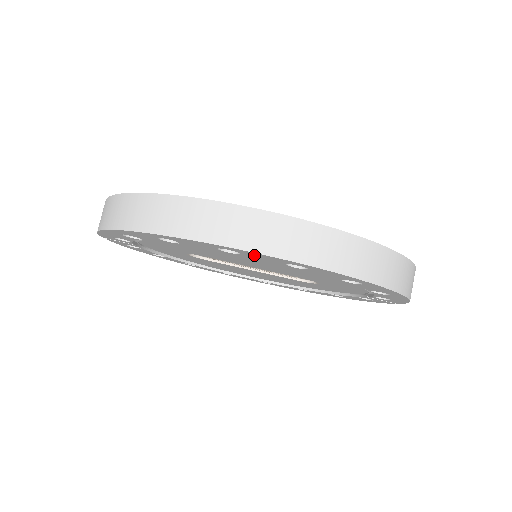
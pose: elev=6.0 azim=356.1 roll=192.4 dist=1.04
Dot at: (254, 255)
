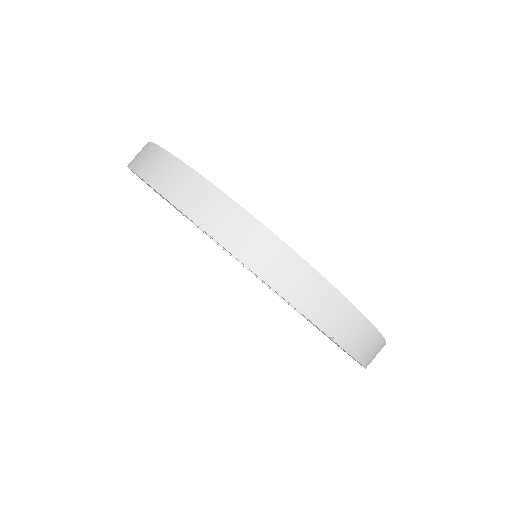
Dot at: occluded
